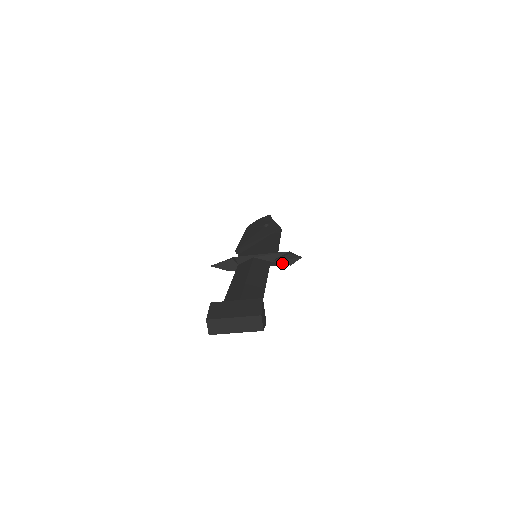
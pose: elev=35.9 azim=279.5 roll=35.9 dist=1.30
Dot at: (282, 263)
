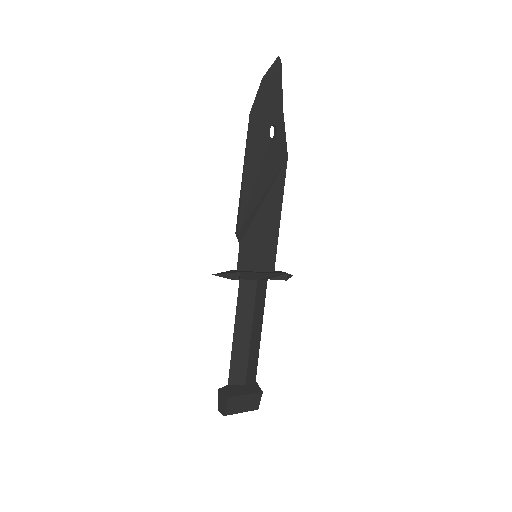
Dot at: (275, 279)
